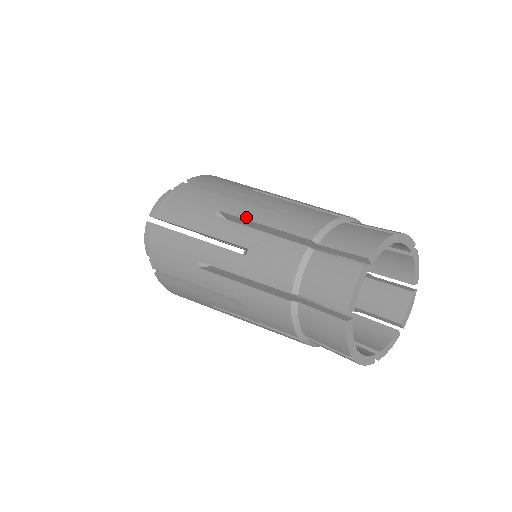
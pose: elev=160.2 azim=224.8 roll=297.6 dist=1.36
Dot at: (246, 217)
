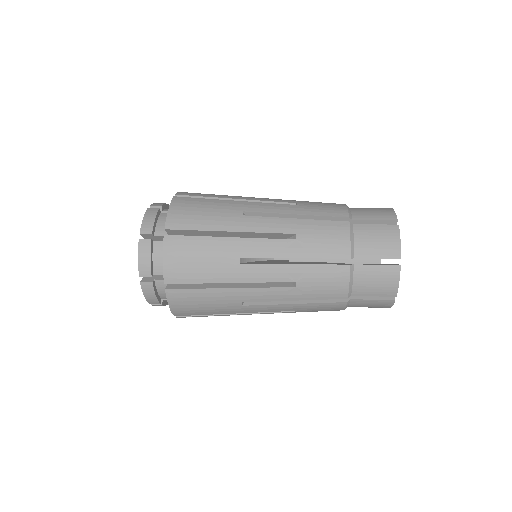
Dot at: (276, 256)
